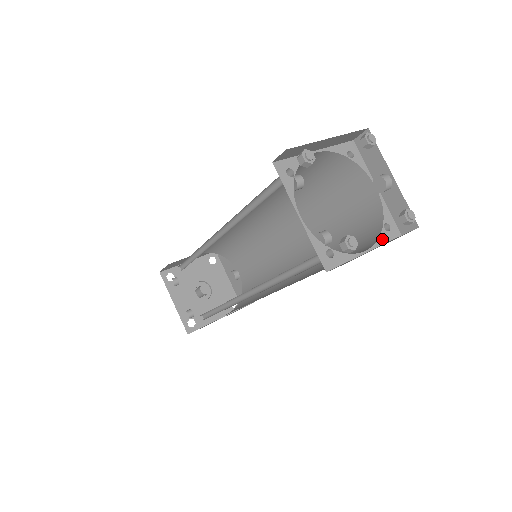
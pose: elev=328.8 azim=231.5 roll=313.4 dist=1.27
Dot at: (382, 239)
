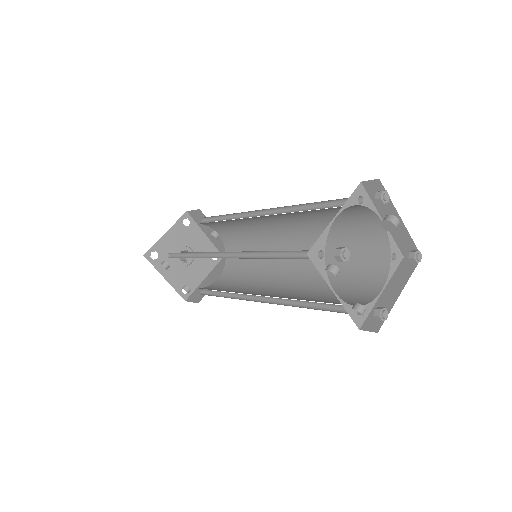
Dot at: (391, 271)
